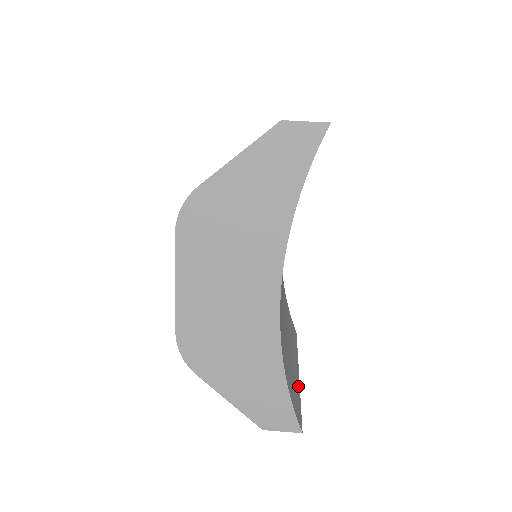
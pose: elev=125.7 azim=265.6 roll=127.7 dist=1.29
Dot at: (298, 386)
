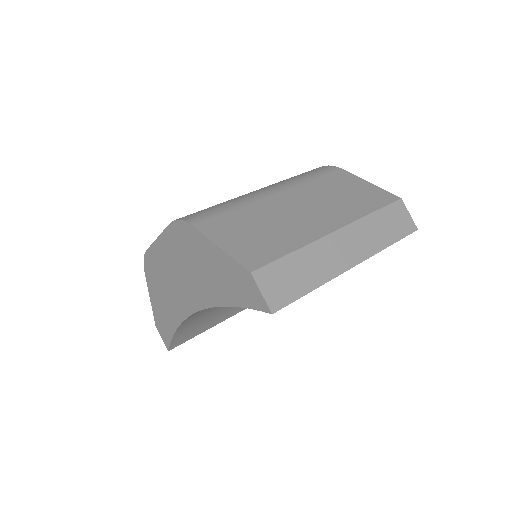
Dot at: (212, 326)
